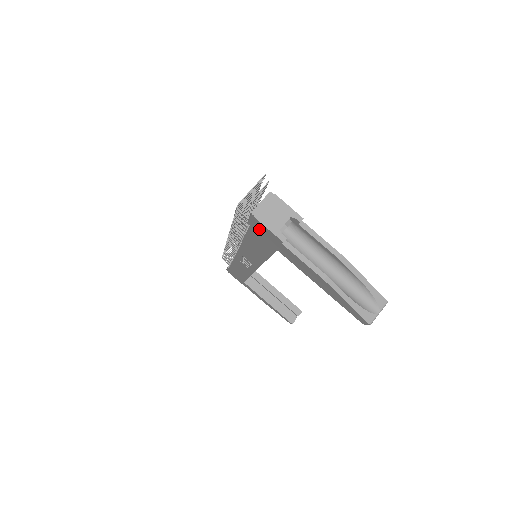
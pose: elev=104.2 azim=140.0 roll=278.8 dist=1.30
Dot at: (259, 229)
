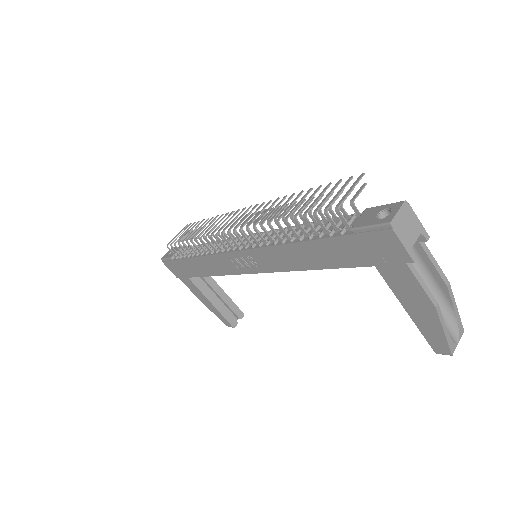
Dot at: (375, 241)
